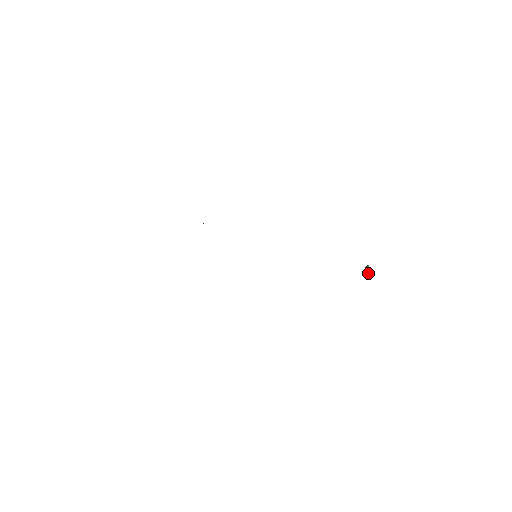
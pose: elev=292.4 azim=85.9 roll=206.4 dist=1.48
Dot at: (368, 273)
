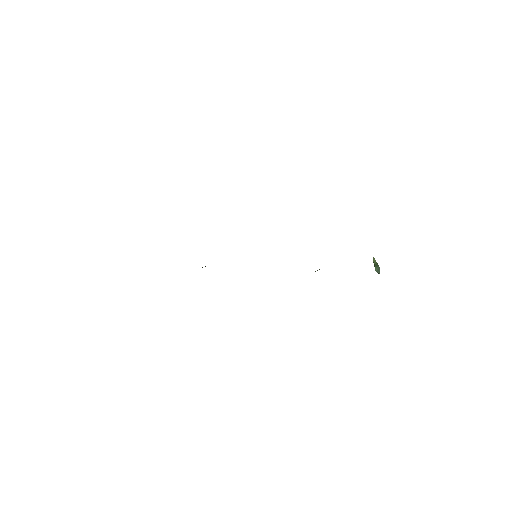
Dot at: (378, 265)
